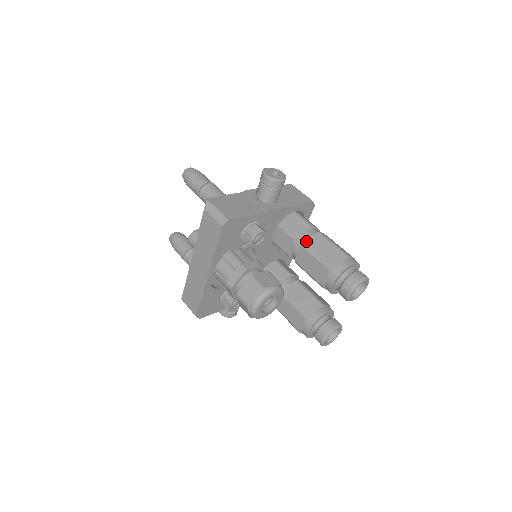
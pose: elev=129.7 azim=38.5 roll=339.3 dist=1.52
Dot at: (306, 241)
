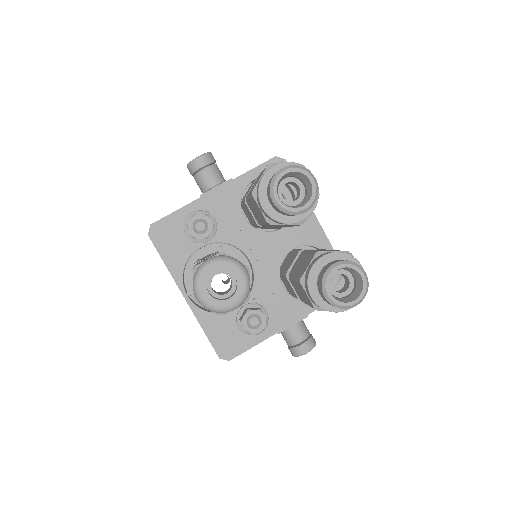
Dot at: (248, 193)
